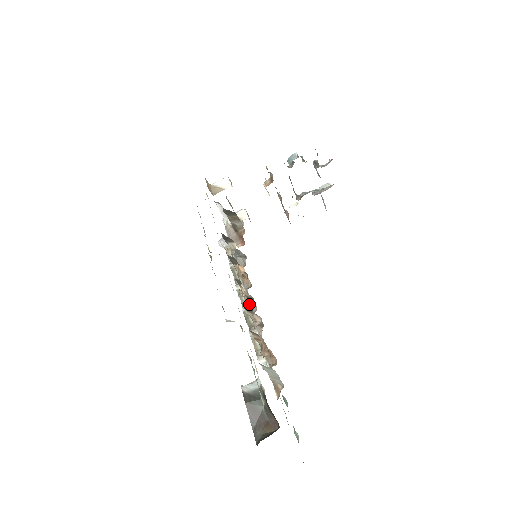
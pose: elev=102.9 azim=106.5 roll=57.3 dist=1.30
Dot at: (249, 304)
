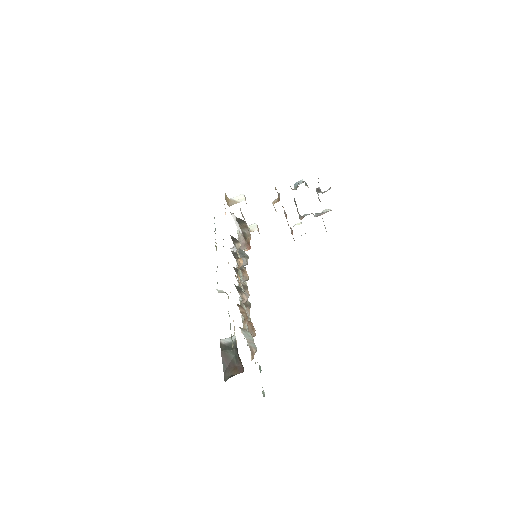
Dot at: occluded
